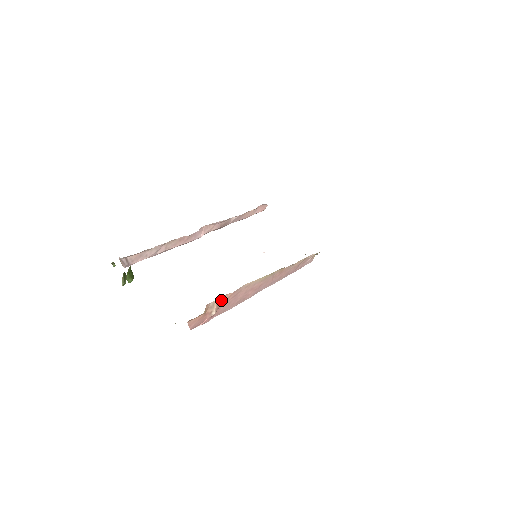
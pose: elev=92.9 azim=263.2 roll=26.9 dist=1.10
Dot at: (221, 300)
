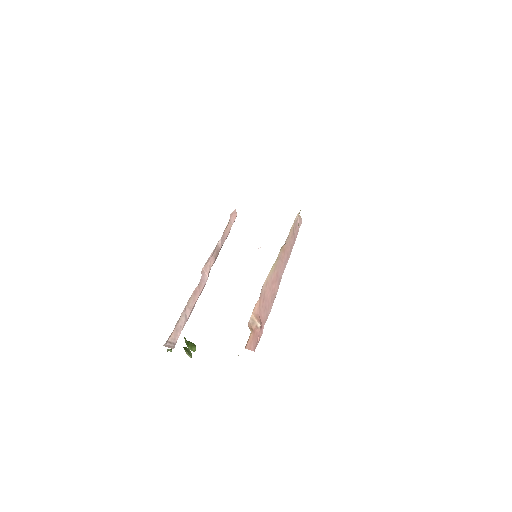
Dot at: (256, 312)
